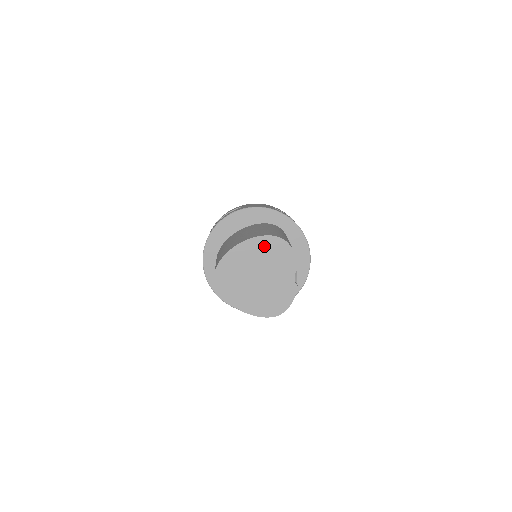
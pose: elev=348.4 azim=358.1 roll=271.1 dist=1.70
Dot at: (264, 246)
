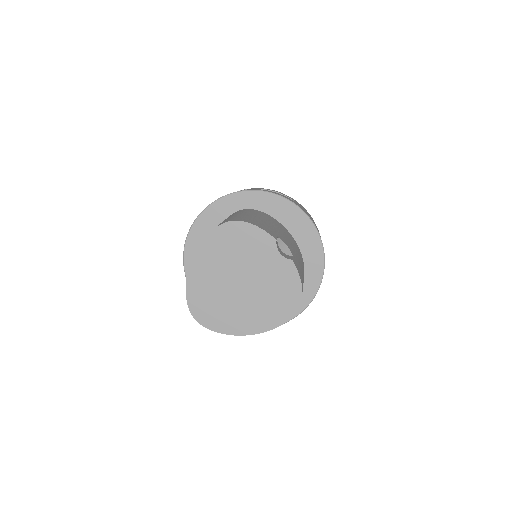
Dot at: (218, 245)
